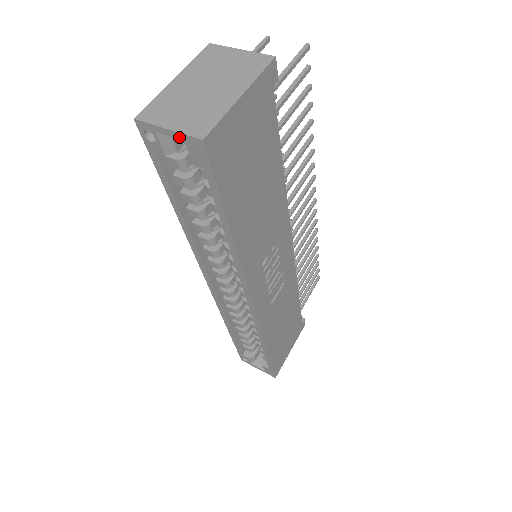
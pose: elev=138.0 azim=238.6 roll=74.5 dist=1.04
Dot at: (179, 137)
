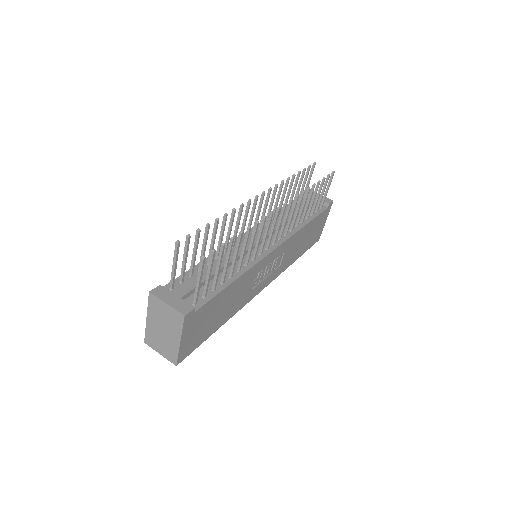
Dot at: (167, 356)
